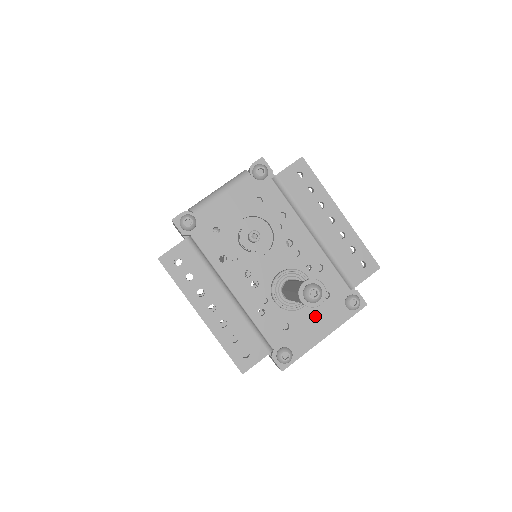
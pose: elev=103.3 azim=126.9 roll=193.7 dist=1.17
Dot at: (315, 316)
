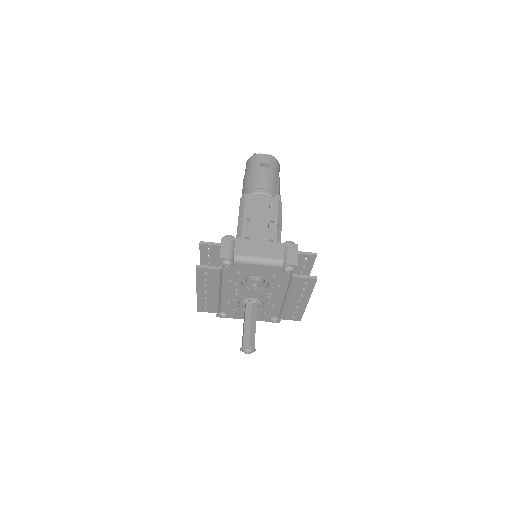
Dot at: occluded
